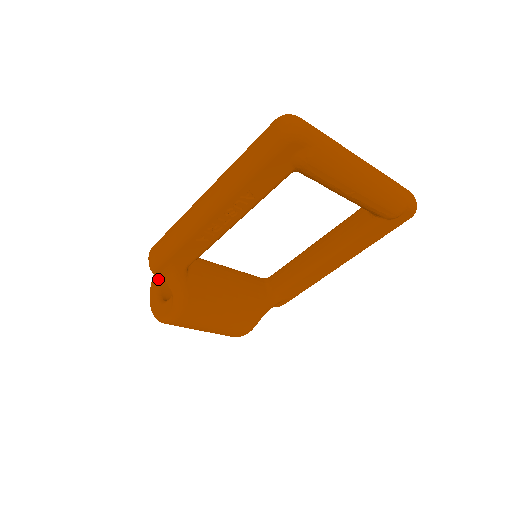
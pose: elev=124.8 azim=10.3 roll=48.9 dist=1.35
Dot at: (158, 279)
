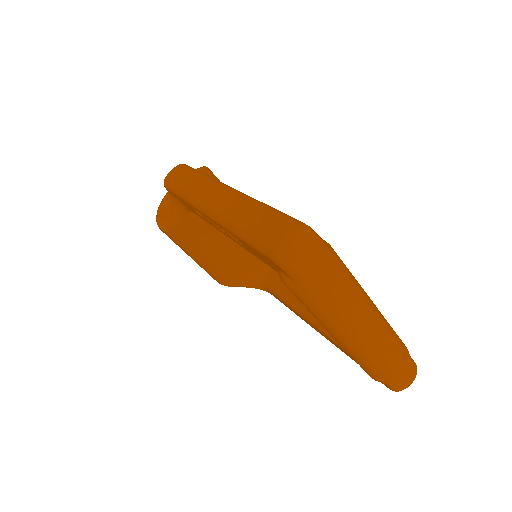
Dot at: occluded
